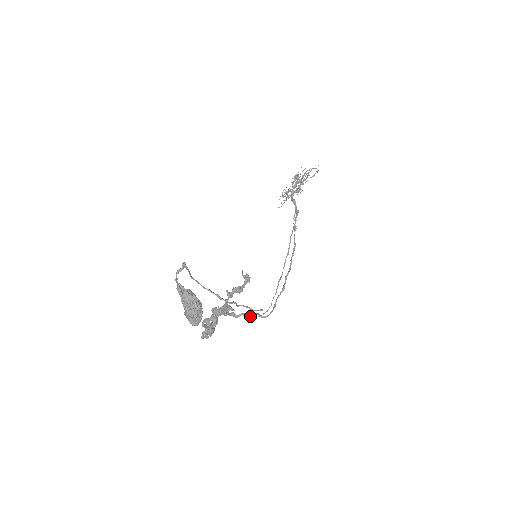
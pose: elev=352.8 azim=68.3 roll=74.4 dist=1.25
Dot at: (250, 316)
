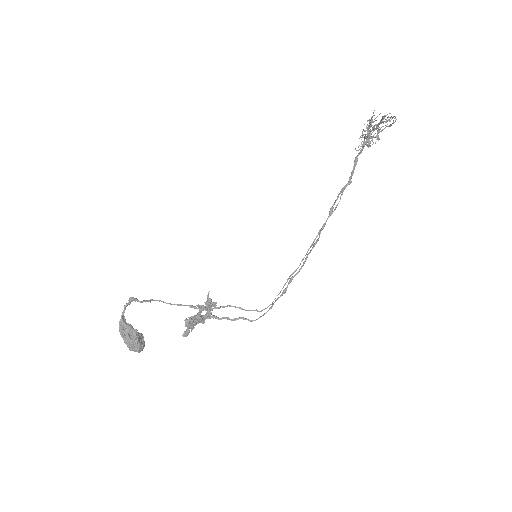
Dot at: (235, 319)
